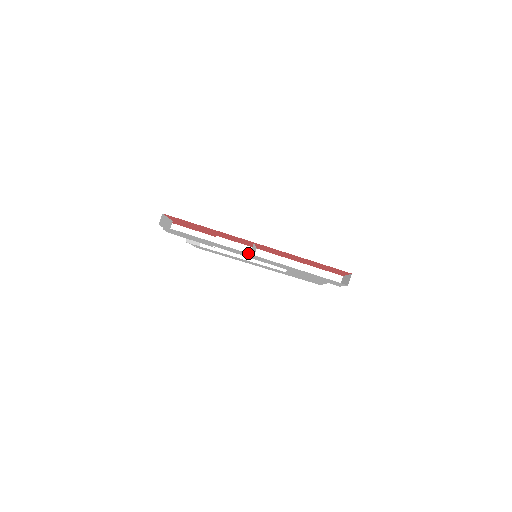
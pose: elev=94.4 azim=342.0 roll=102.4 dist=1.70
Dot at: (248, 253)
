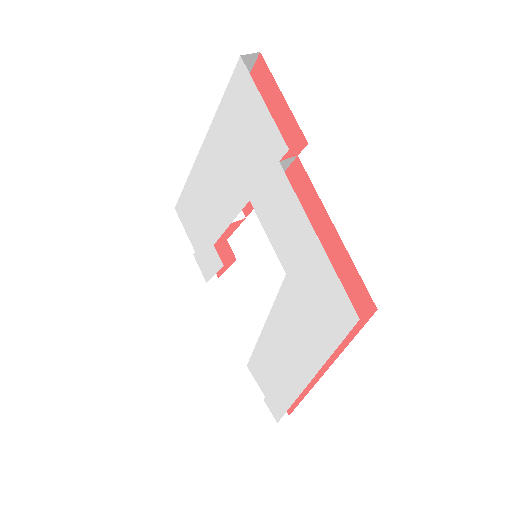
Dot at: occluded
